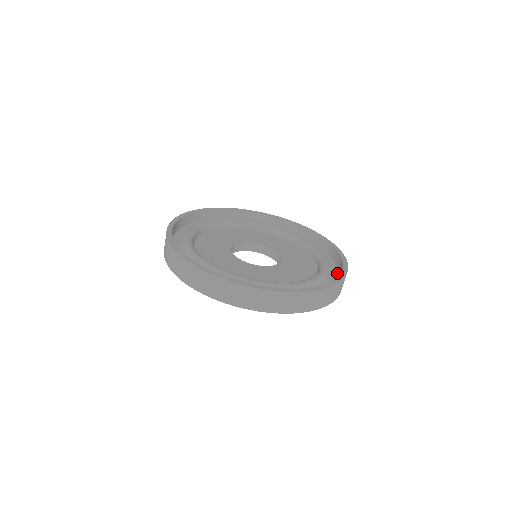
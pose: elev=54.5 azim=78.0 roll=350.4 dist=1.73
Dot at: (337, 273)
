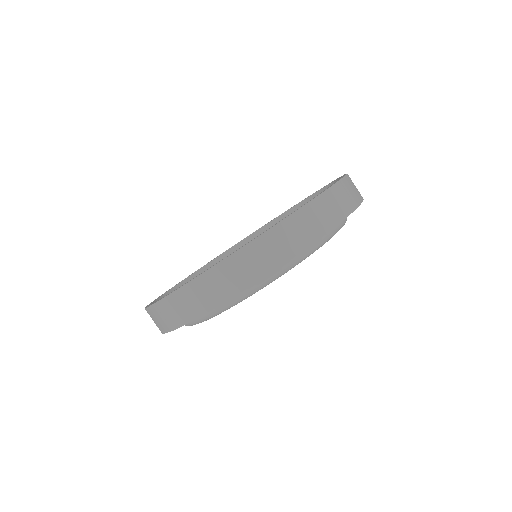
Dot at: occluded
